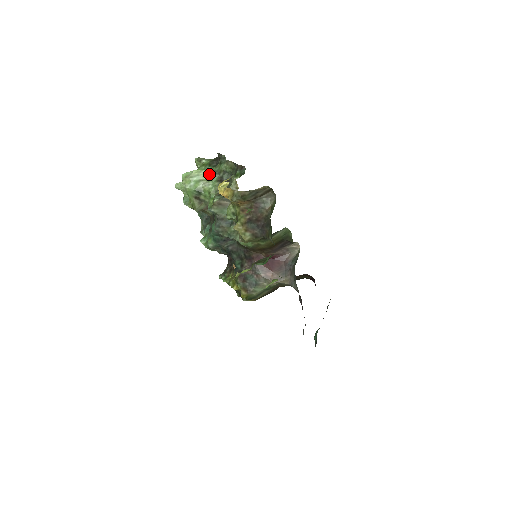
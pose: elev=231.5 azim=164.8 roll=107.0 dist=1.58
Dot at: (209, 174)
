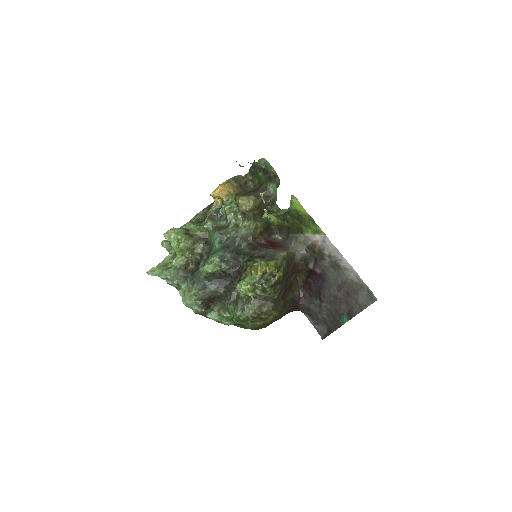
Dot at: (187, 223)
